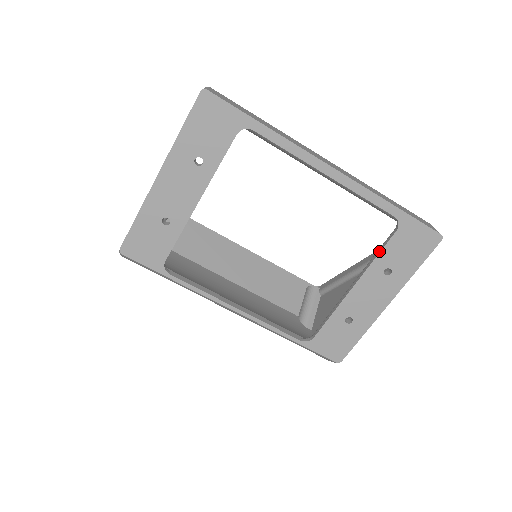
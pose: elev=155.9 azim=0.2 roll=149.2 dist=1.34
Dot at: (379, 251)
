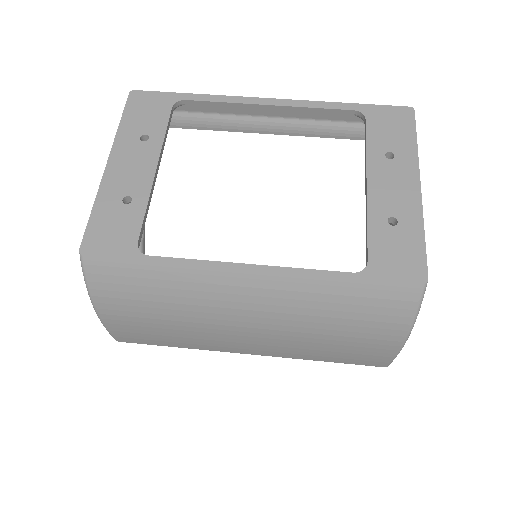
Dot at: (365, 143)
